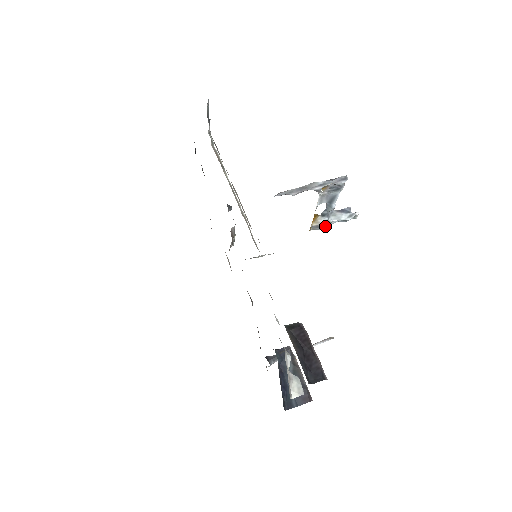
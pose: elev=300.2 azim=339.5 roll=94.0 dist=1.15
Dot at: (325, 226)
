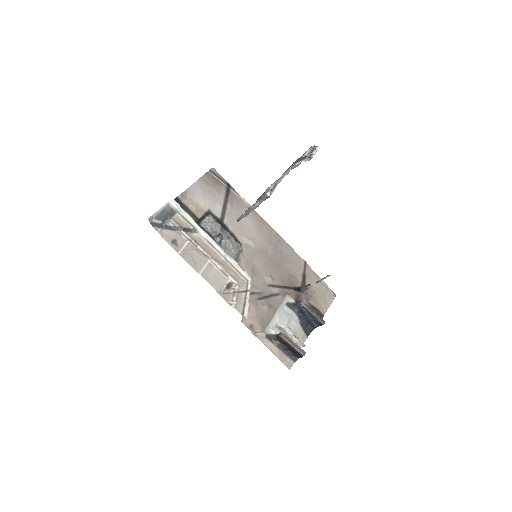
Dot at: (299, 164)
